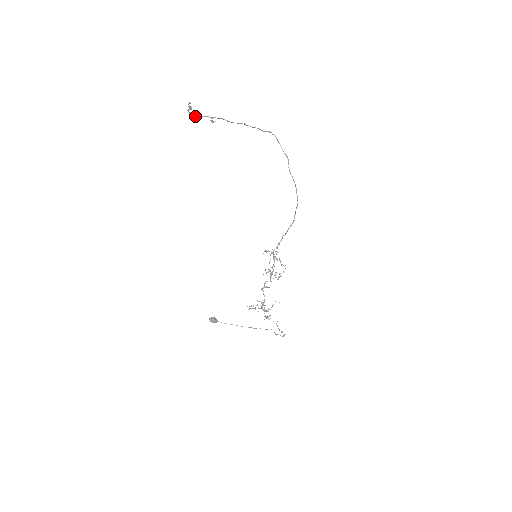
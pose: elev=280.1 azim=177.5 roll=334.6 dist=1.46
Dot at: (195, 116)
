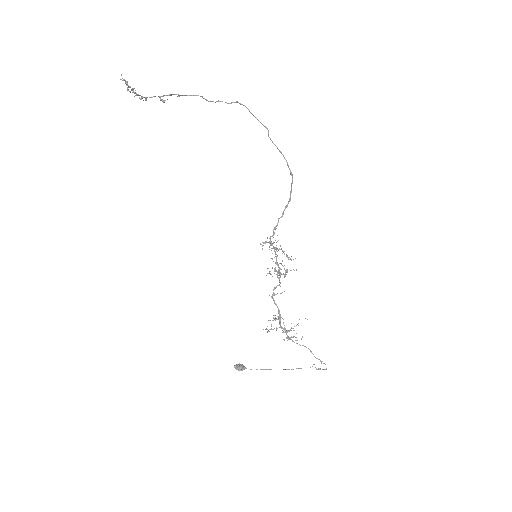
Dot at: (141, 98)
